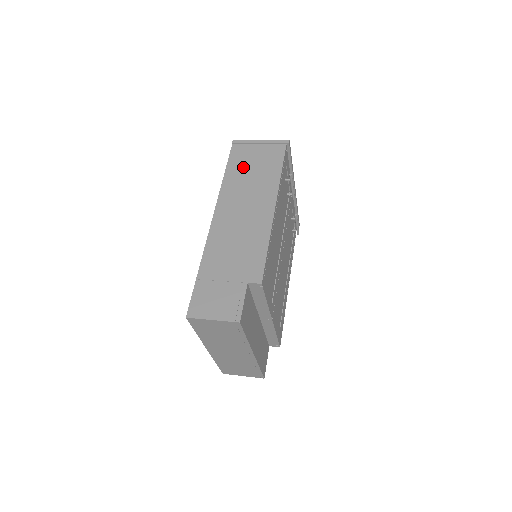
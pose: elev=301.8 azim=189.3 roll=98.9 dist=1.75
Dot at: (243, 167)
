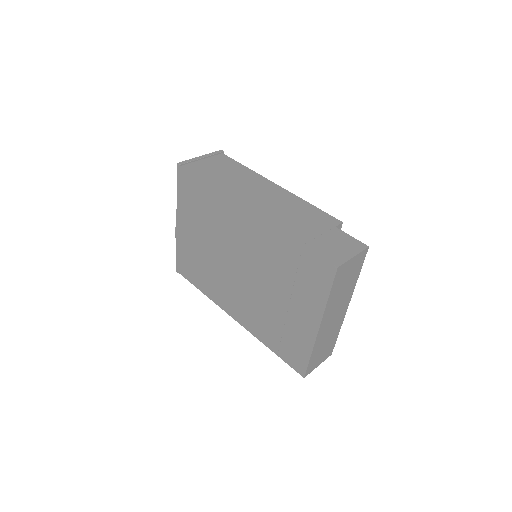
Dot at: (215, 174)
